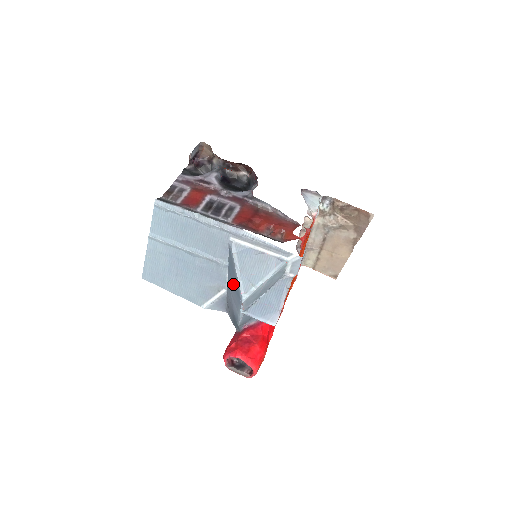
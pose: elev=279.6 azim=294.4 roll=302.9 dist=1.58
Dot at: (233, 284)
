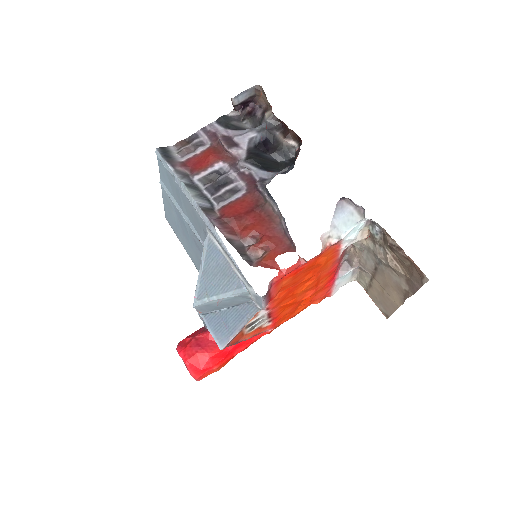
Dot at: occluded
